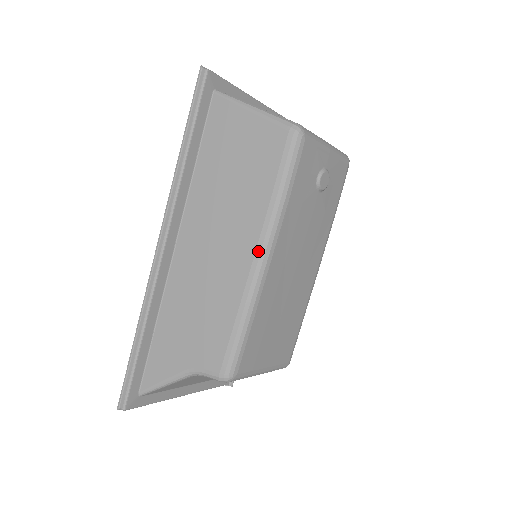
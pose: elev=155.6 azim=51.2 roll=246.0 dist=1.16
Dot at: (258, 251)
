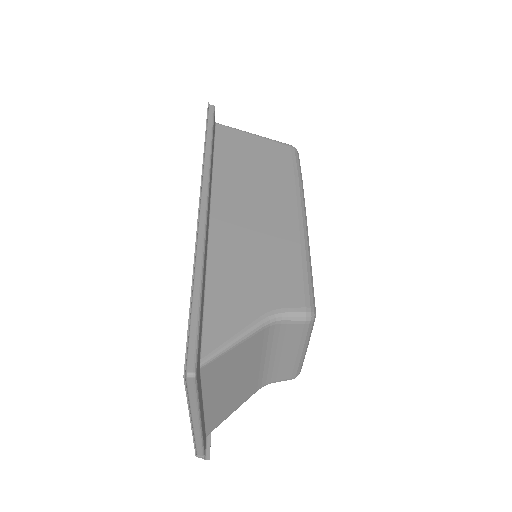
Dot at: (300, 210)
